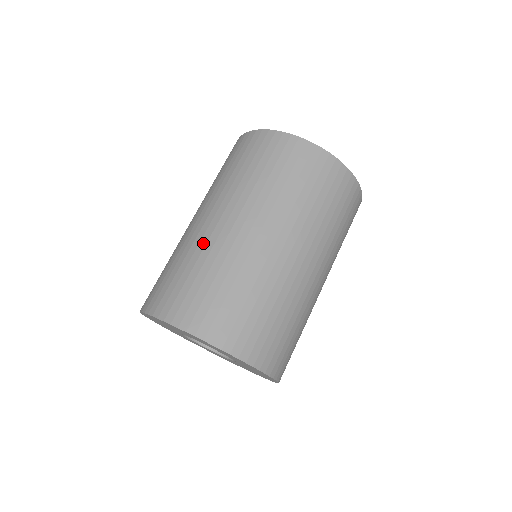
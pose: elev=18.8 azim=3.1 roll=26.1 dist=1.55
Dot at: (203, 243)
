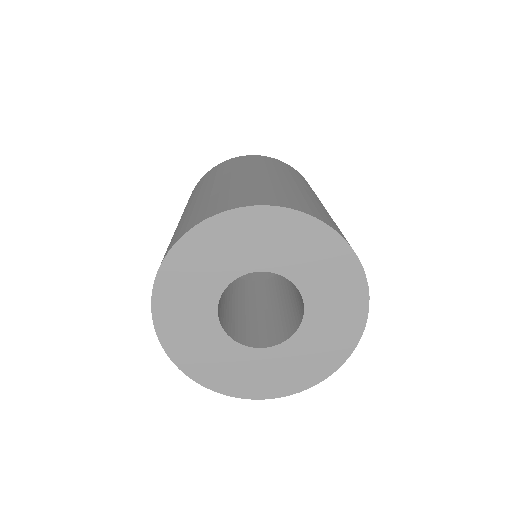
Dot at: (185, 214)
